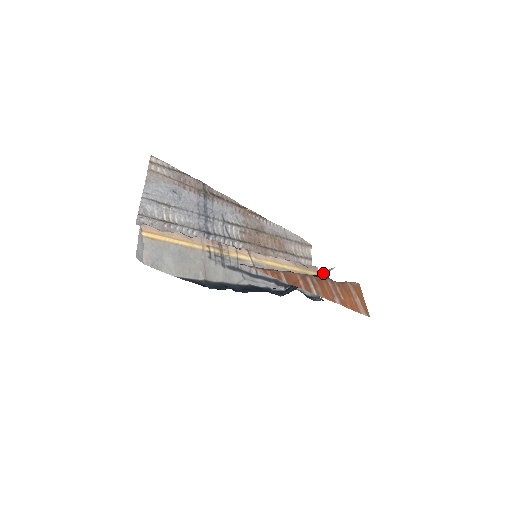
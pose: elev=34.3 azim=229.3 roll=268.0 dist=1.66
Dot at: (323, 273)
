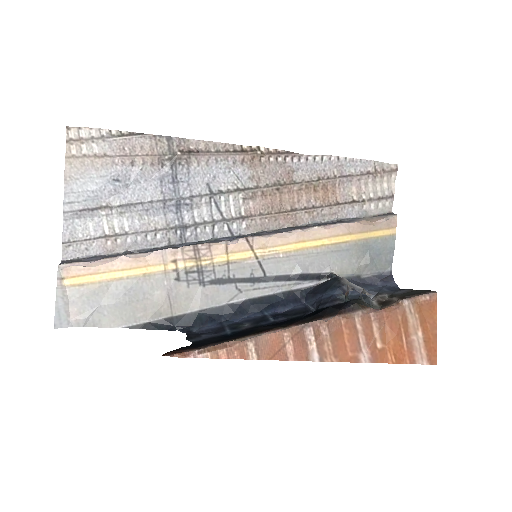
Dot at: (360, 290)
